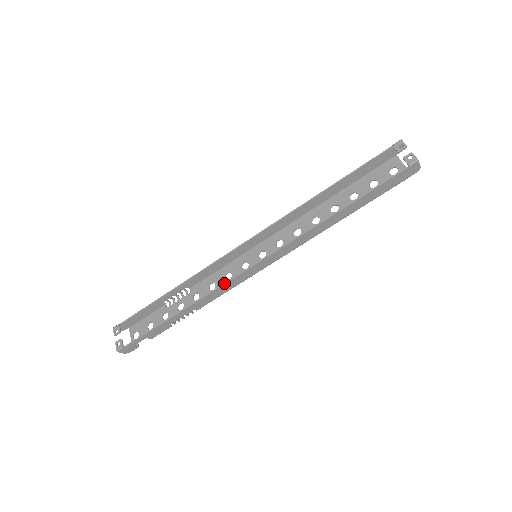
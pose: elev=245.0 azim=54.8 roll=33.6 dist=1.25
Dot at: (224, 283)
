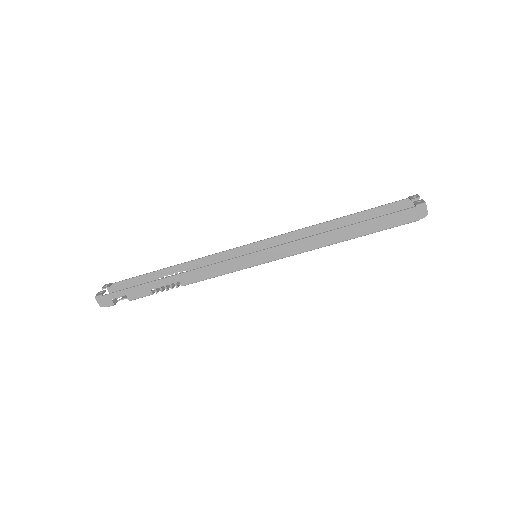
Dot at: occluded
